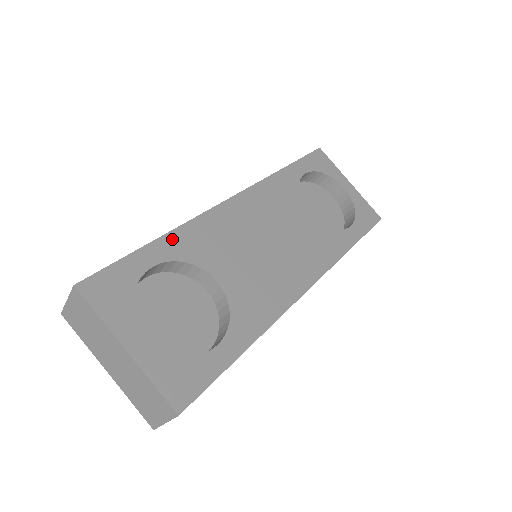
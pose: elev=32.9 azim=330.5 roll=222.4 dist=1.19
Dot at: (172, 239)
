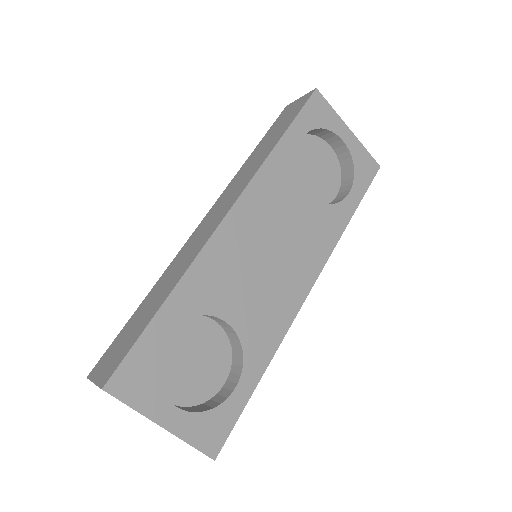
Dot at: (178, 295)
